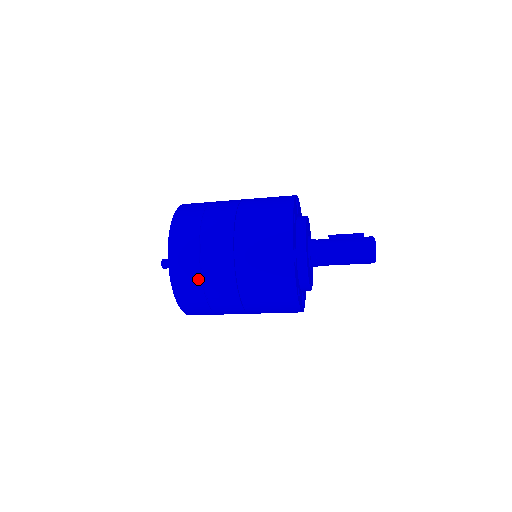
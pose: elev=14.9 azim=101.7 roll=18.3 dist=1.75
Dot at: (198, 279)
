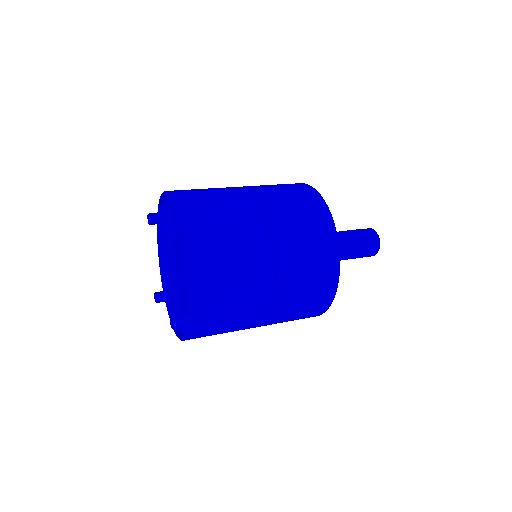
Dot at: occluded
